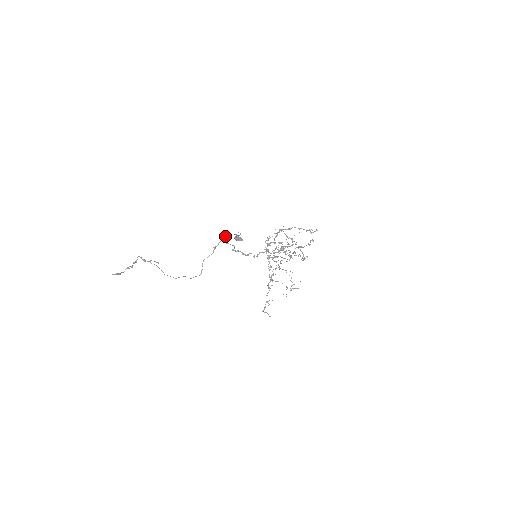
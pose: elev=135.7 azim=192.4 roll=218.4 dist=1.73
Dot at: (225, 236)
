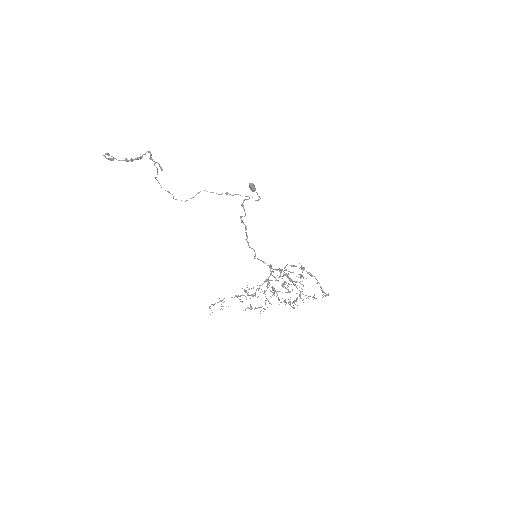
Dot at: (248, 196)
